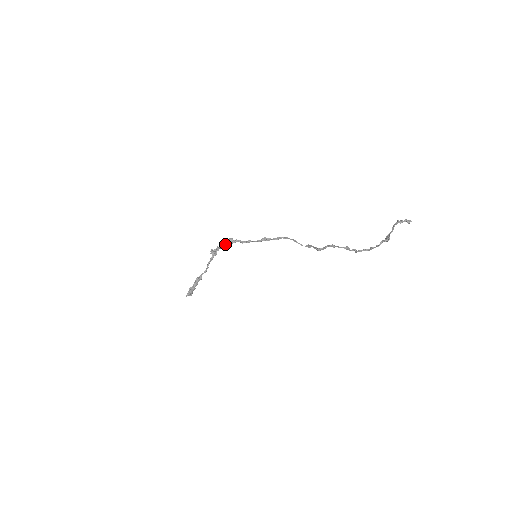
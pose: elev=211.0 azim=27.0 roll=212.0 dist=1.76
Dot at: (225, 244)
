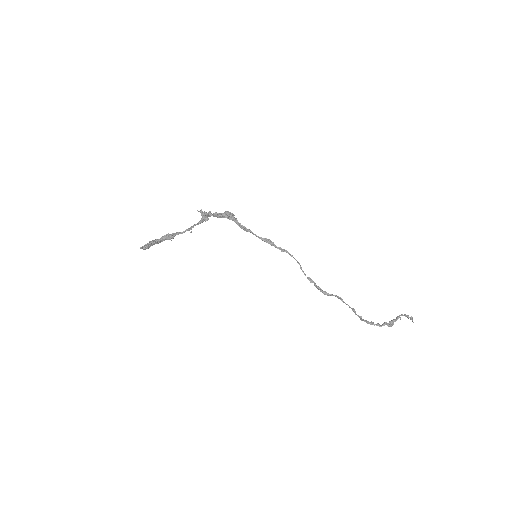
Dot at: (222, 215)
